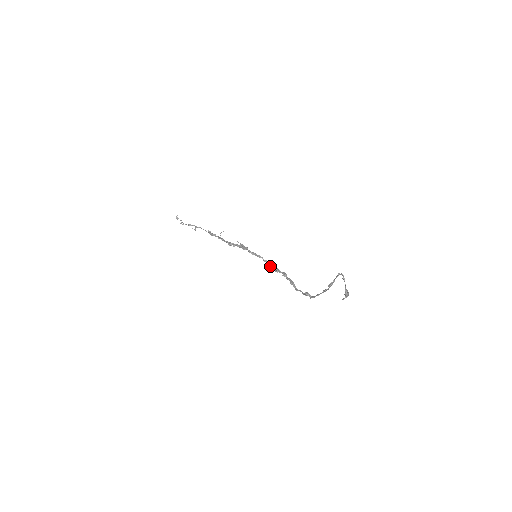
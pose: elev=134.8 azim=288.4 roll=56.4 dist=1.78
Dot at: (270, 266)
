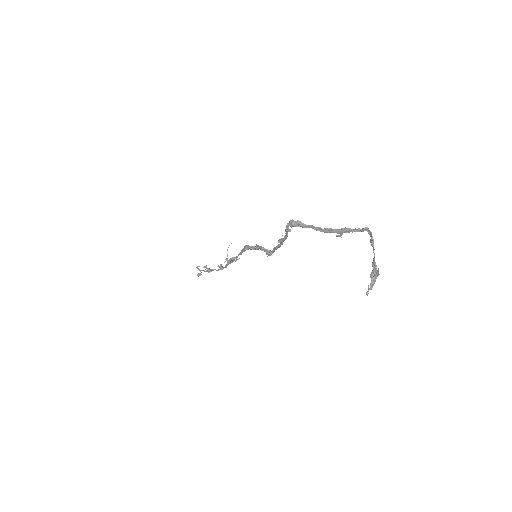
Dot at: (266, 254)
